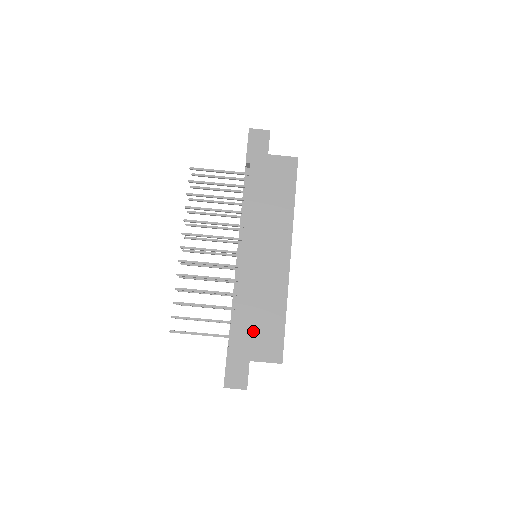
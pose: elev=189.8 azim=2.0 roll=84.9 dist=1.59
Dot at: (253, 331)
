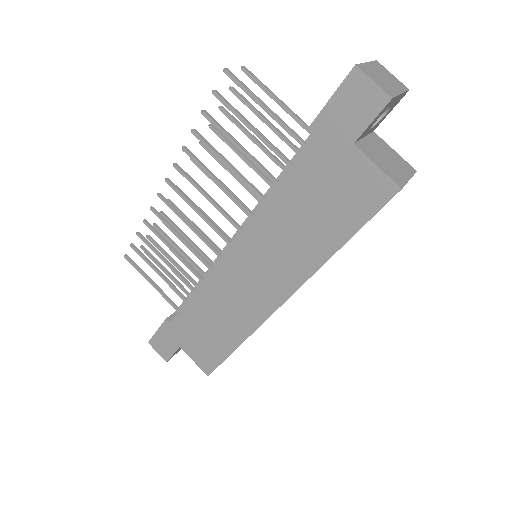
Dot at: (196, 330)
